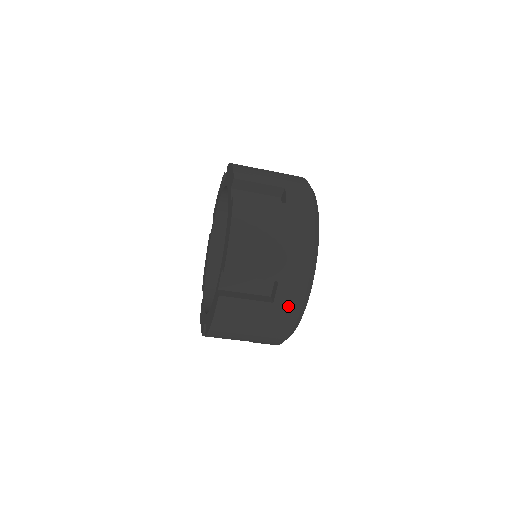
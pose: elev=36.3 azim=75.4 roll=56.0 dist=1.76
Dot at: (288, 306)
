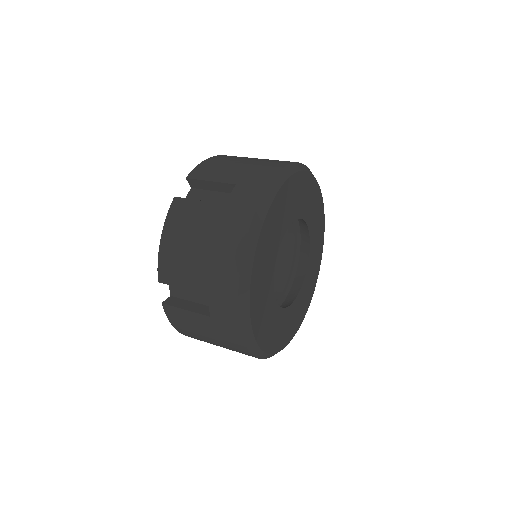
Dot at: occluded
